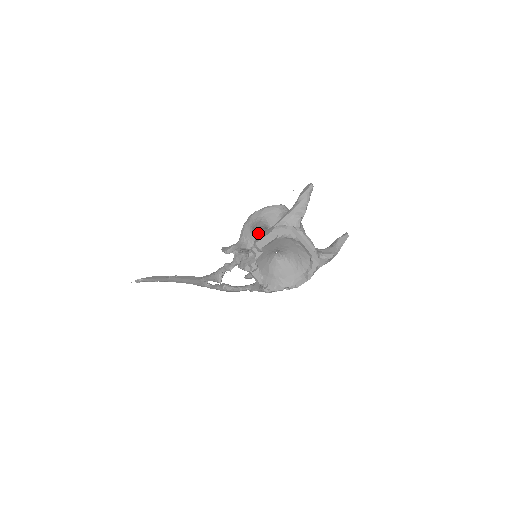
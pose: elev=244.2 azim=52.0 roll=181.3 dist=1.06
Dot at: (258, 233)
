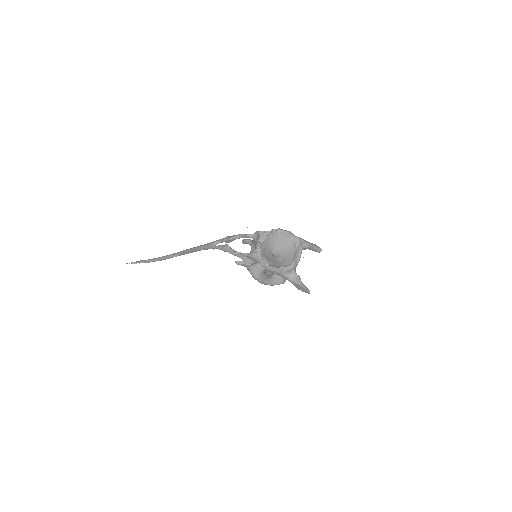
Dot at: occluded
